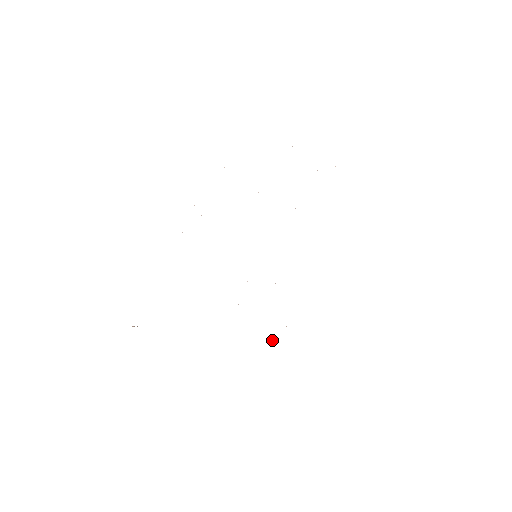
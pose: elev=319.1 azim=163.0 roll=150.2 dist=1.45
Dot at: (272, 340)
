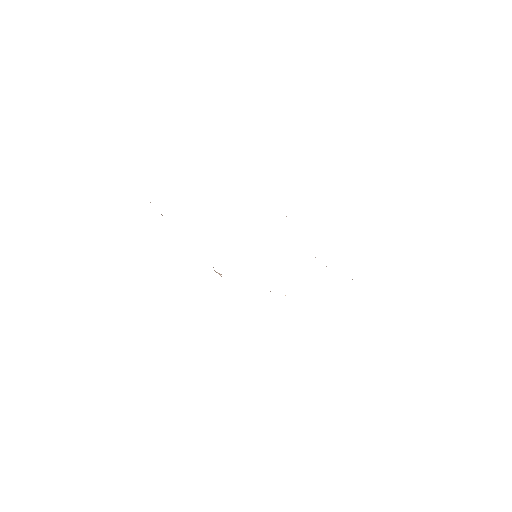
Dot at: (220, 274)
